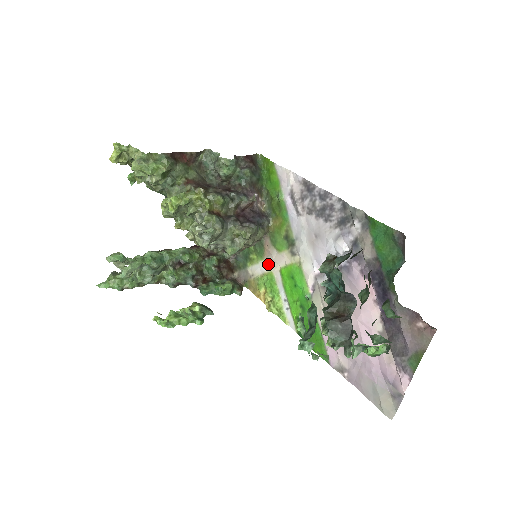
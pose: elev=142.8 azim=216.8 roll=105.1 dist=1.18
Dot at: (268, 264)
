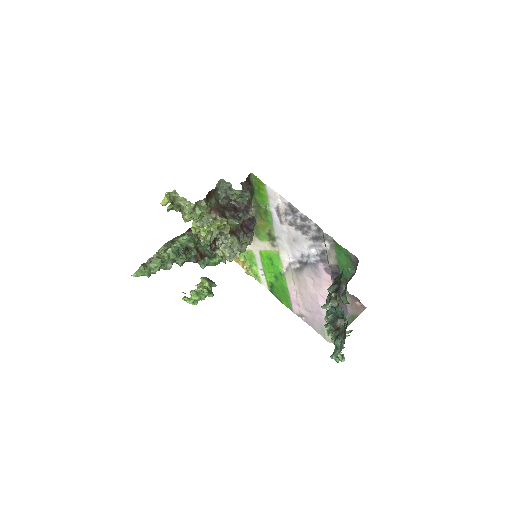
Dot at: (249, 245)
